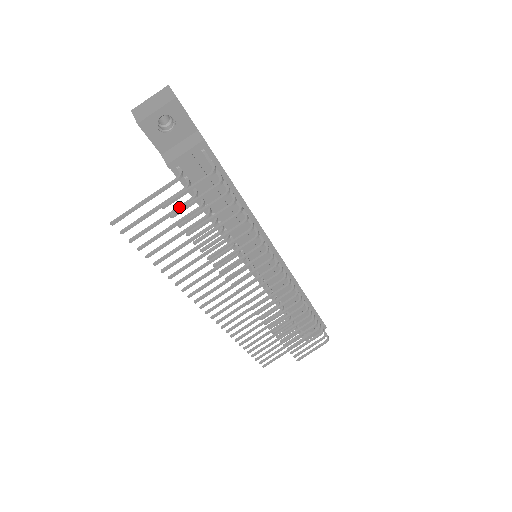
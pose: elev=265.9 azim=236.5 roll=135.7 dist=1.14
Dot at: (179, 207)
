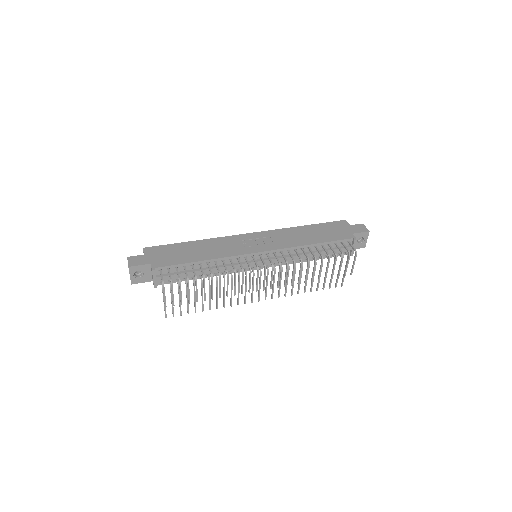
Dot at: (178, 293)
